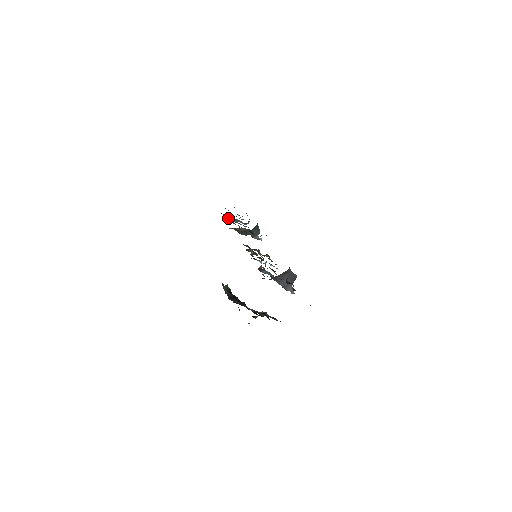
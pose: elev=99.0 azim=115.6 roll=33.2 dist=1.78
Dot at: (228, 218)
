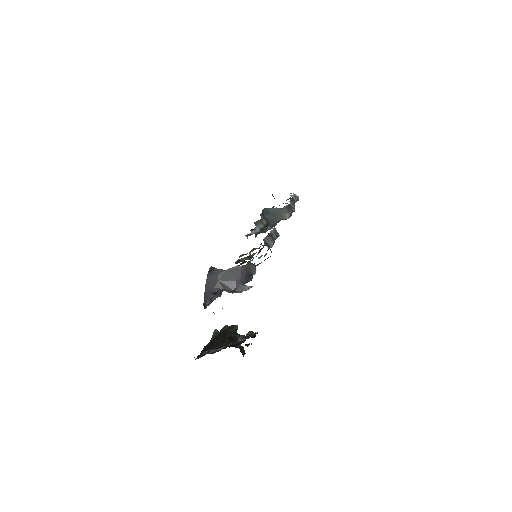
Dot at: occluded
